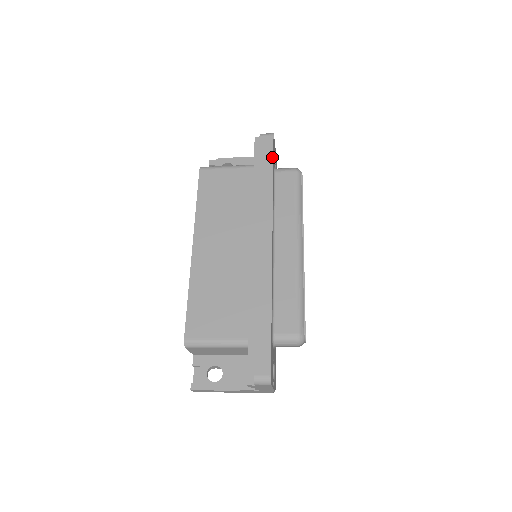
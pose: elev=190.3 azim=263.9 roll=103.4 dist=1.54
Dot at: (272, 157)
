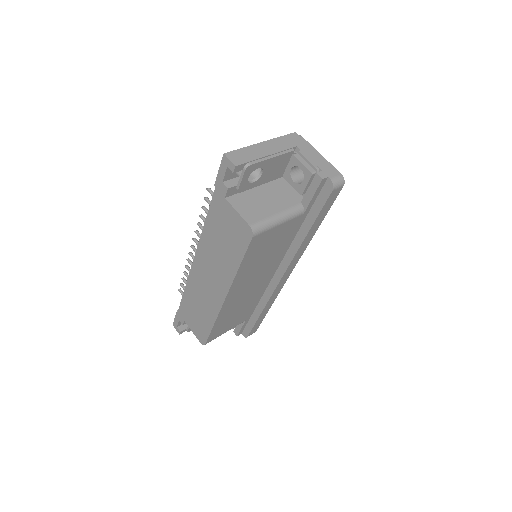
Dot at: occluded
